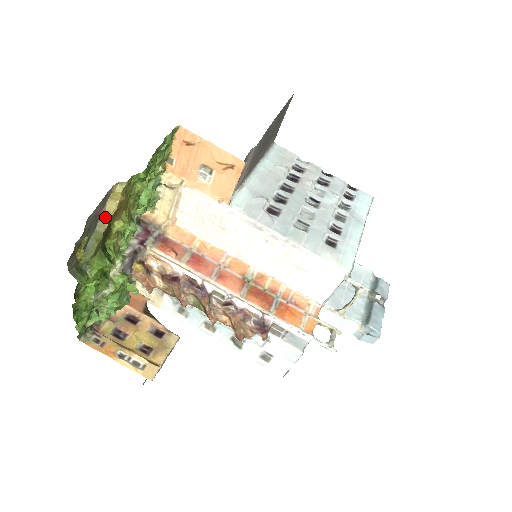
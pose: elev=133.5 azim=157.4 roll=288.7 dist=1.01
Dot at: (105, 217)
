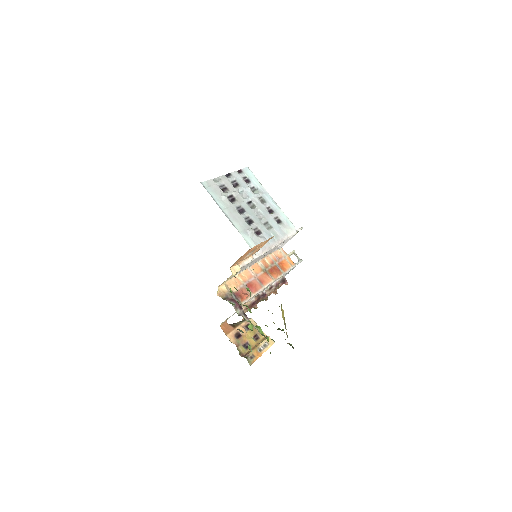
Dot at: (284, 321)
